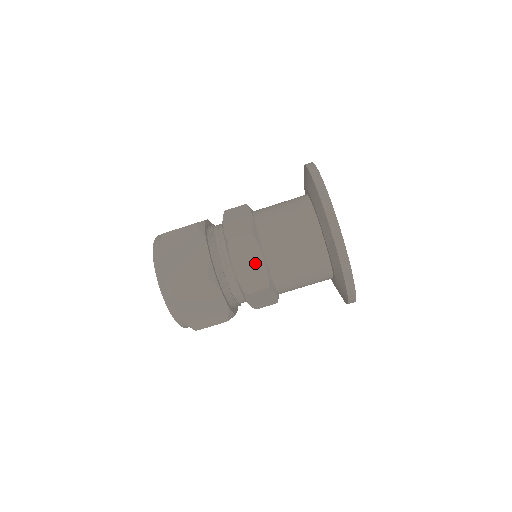
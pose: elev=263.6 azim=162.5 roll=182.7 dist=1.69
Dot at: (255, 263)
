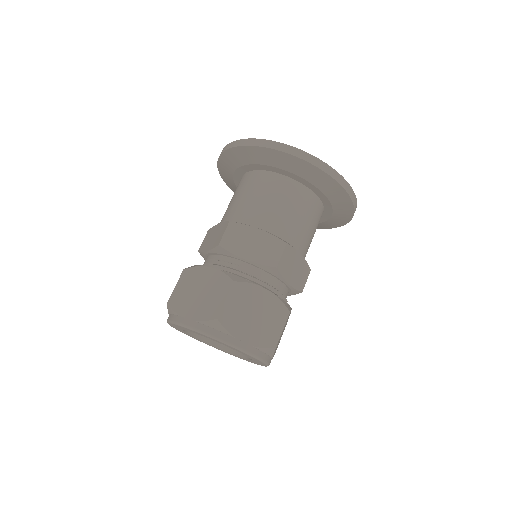
Dot at: (256, 239)
